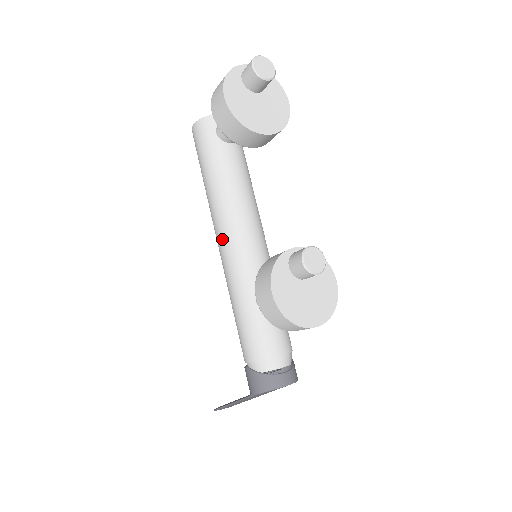
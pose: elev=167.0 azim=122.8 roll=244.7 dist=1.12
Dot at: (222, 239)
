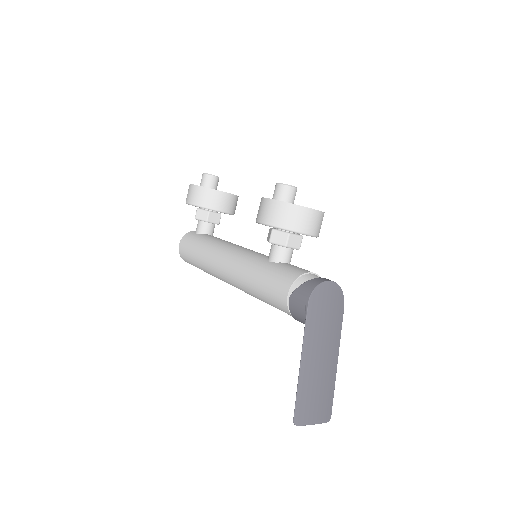
Dot at: (225, 261)
